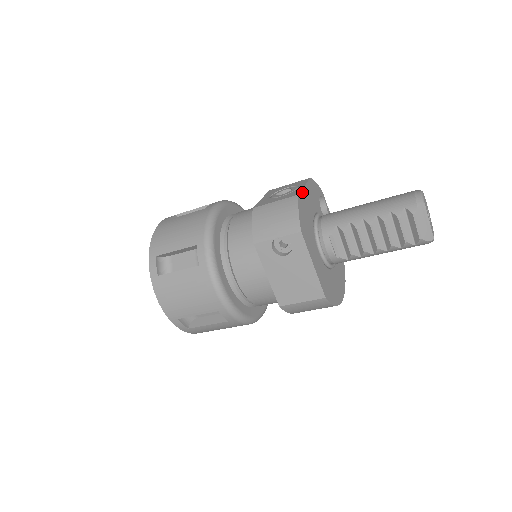
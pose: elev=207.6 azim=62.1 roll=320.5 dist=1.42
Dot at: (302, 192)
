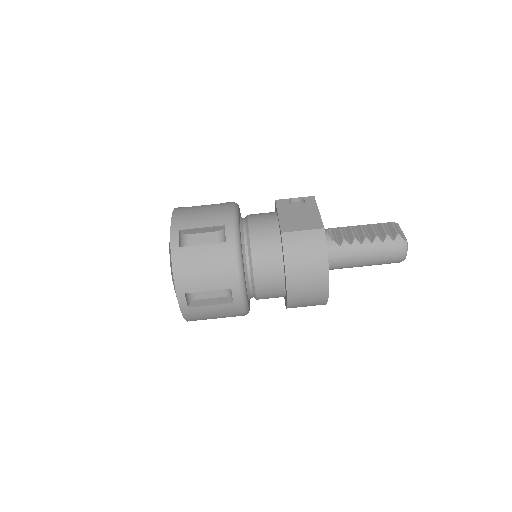
Dot at: occluded
